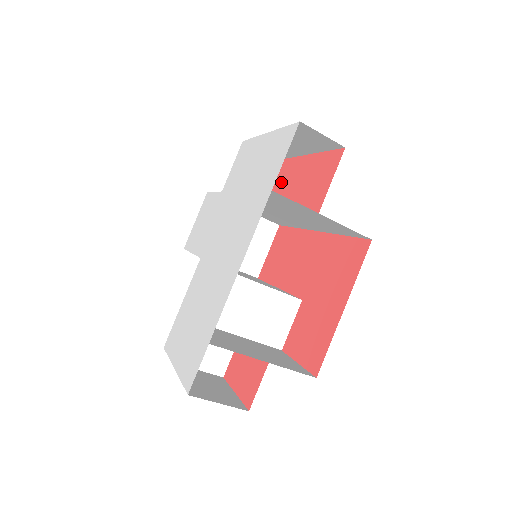
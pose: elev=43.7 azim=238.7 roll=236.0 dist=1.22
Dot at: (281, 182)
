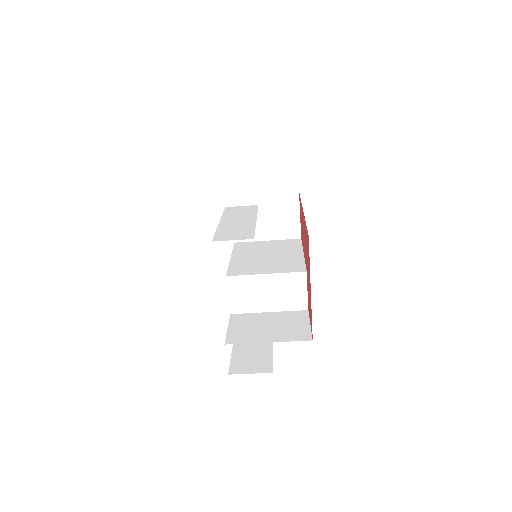
Dot at: occluded
